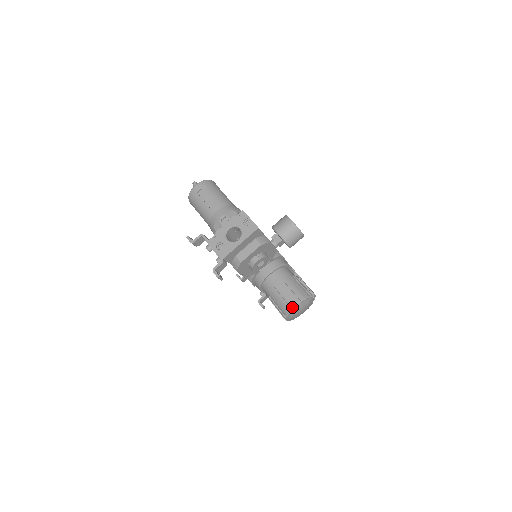
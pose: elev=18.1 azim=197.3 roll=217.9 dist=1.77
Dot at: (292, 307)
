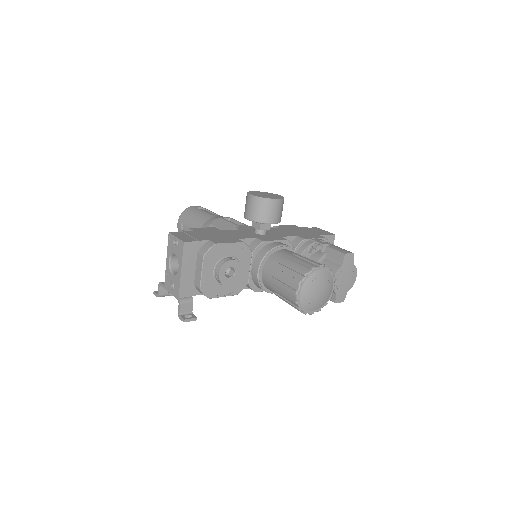
Dot at: (295, 298)
